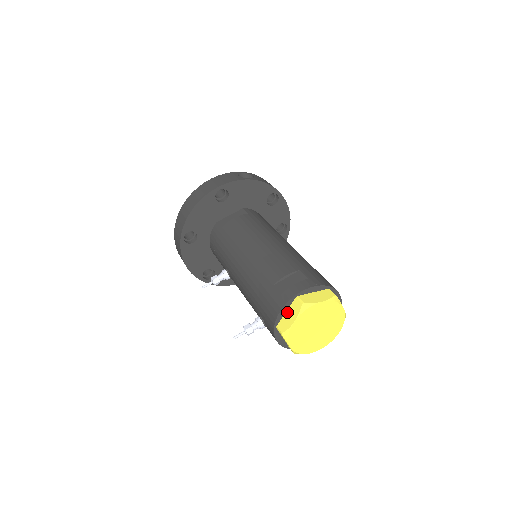
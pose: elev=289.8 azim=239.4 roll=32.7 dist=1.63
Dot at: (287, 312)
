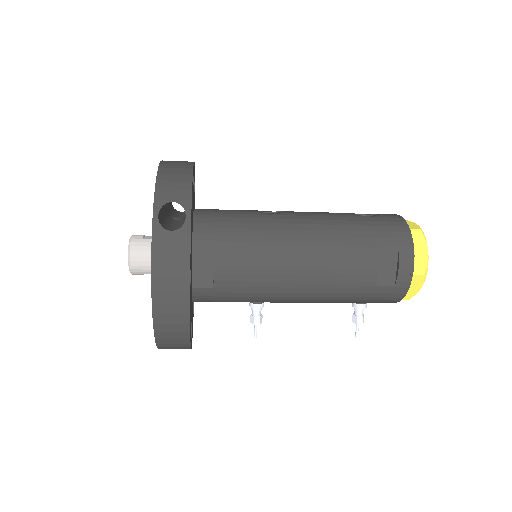
Dot at: occluded
